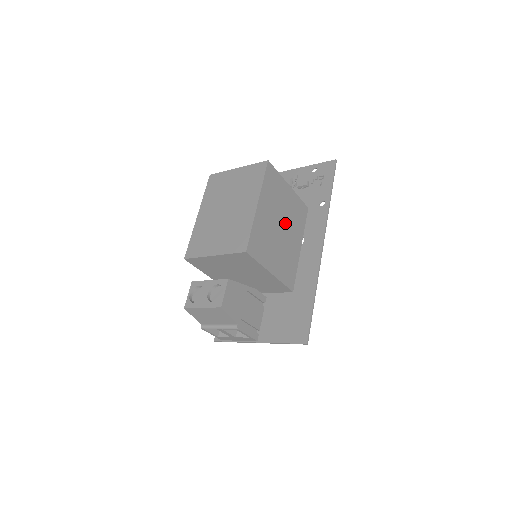
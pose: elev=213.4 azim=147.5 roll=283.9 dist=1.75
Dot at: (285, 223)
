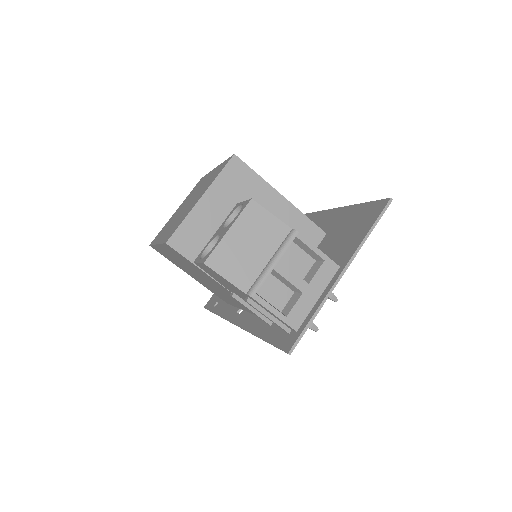
Dot at: occluded
